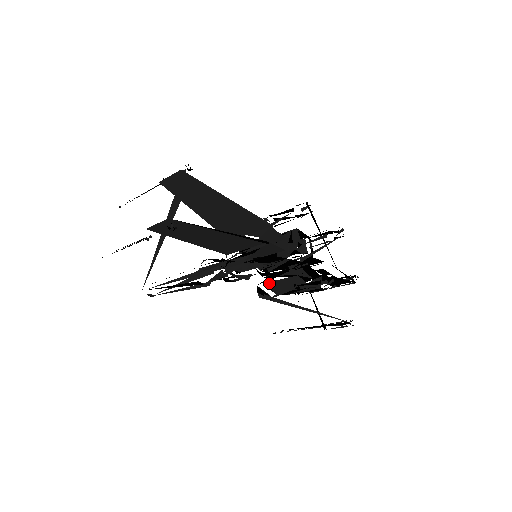
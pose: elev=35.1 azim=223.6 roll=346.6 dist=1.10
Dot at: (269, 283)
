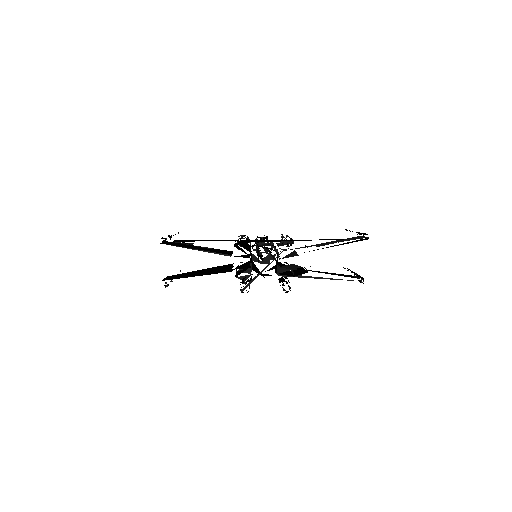
Dot at: occluded
